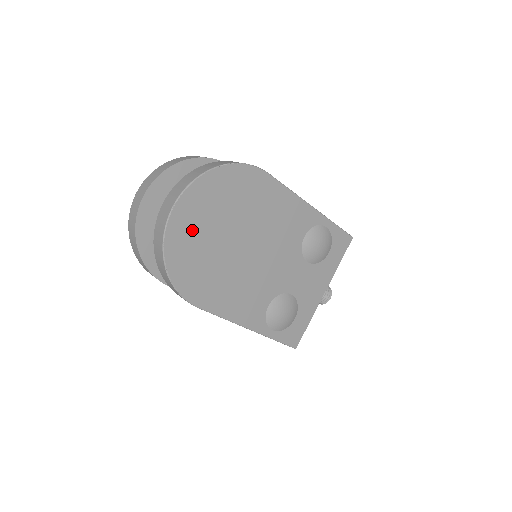
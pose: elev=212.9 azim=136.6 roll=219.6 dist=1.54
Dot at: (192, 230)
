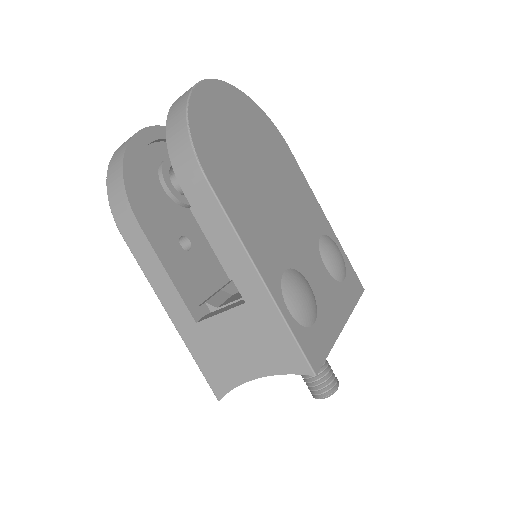
Dot at: (221, 112)
